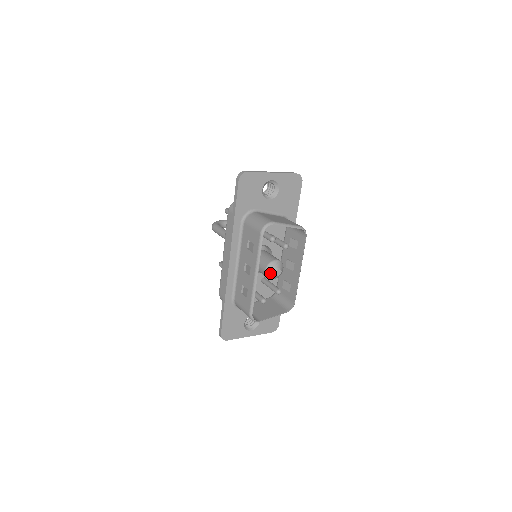
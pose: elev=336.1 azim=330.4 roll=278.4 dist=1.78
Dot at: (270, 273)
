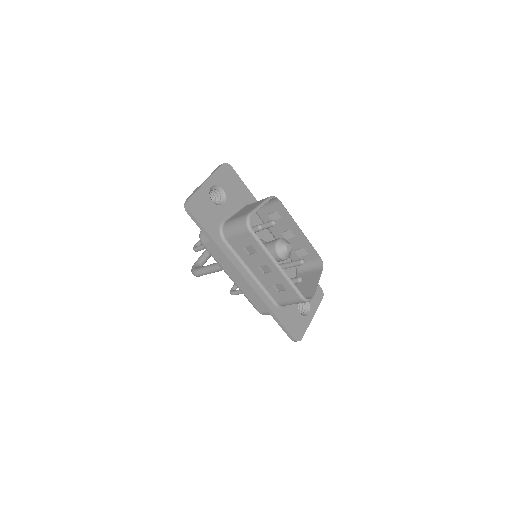
Dot at: (284, 254)
